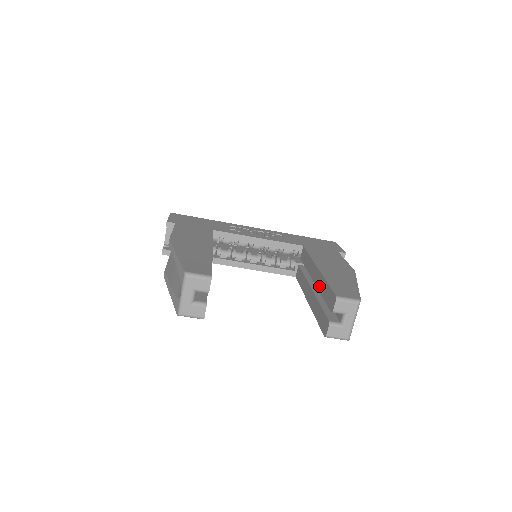
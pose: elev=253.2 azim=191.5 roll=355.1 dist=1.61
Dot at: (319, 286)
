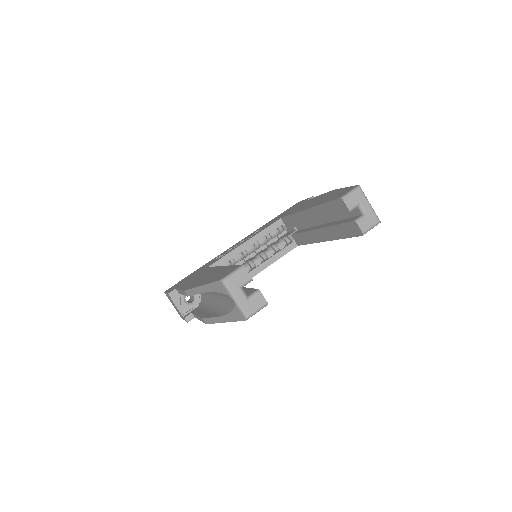
Dot at: (321, 216)
